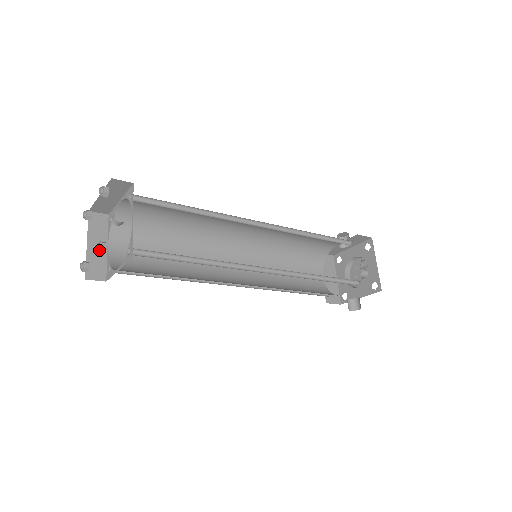
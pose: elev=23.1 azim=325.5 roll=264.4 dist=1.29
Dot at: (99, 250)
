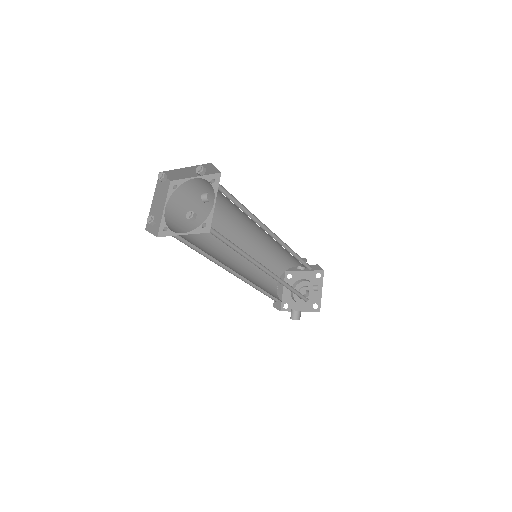
Dot at: (189, 217)
